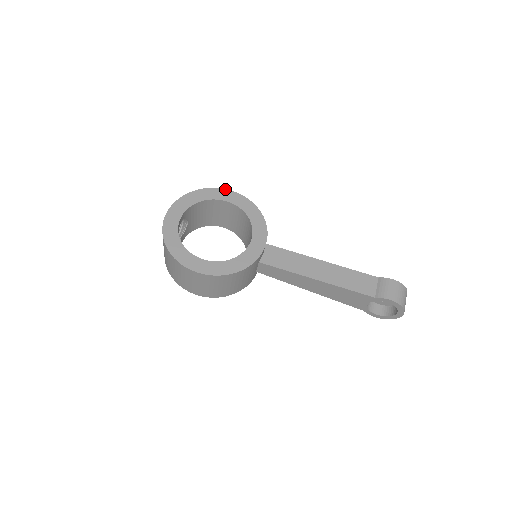
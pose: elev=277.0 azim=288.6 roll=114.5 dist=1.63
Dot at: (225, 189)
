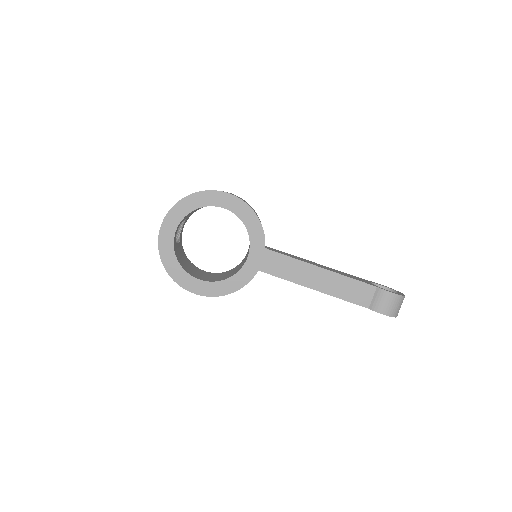
Dot at: (221, 191)
